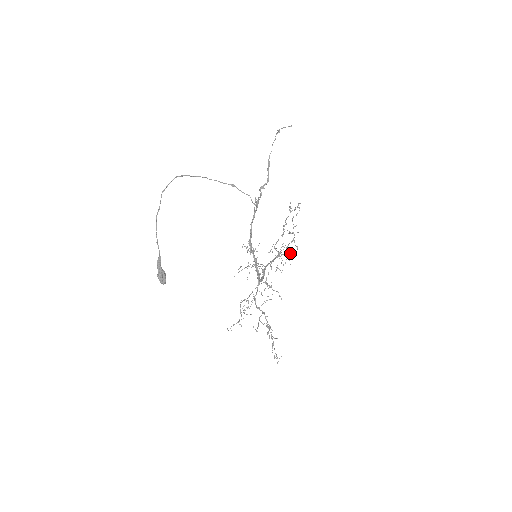
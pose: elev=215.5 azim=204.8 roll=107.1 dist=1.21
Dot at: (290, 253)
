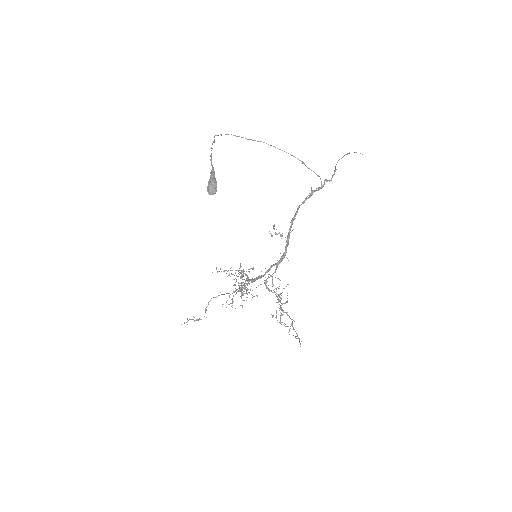
Dot at: occluded
